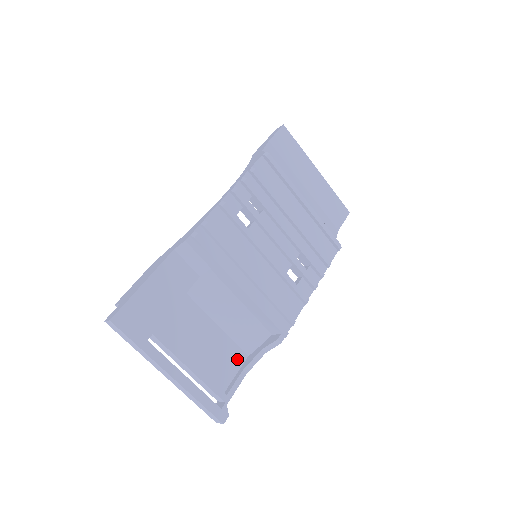
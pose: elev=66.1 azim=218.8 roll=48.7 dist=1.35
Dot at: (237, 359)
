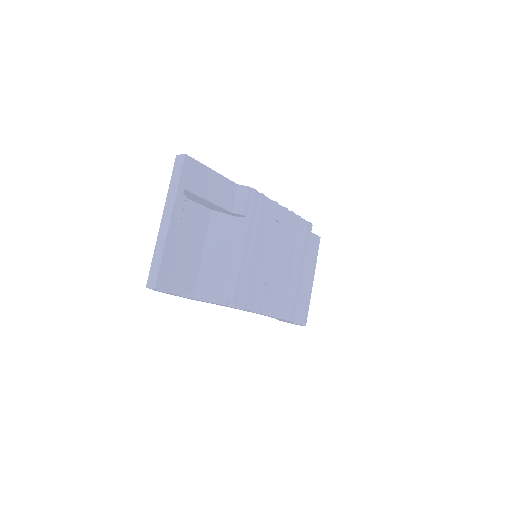
Dot at: (189, 285)
